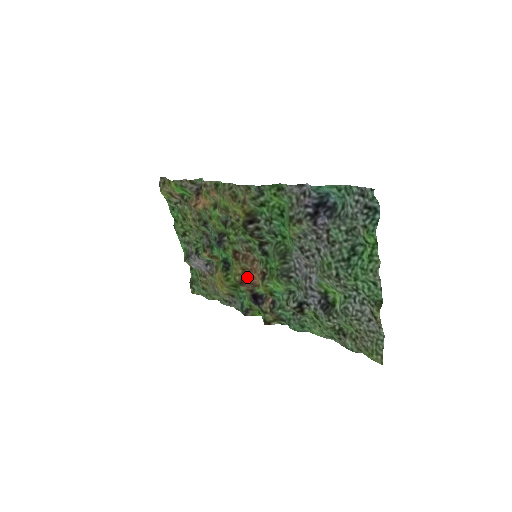
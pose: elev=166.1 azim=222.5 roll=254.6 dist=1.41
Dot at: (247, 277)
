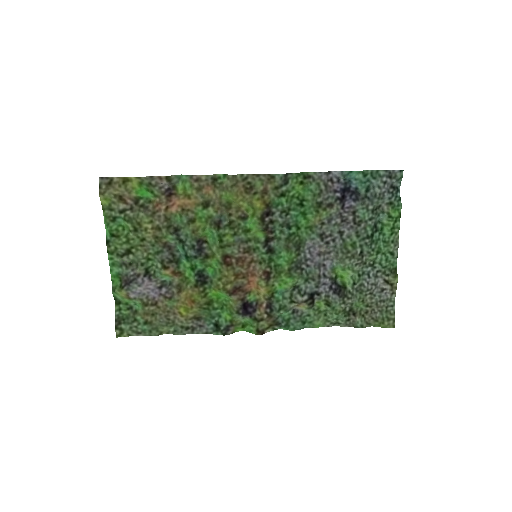
Dot at: (240, 284)
